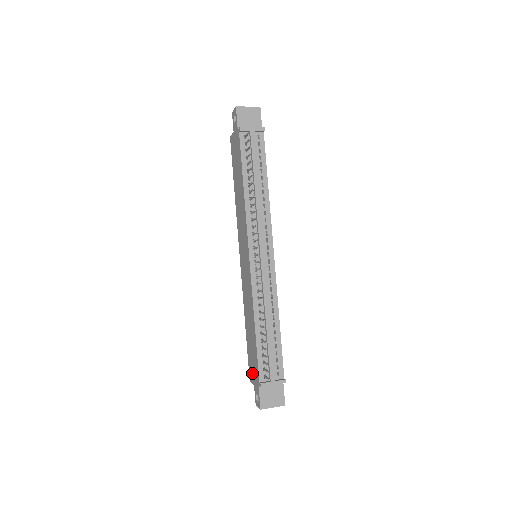
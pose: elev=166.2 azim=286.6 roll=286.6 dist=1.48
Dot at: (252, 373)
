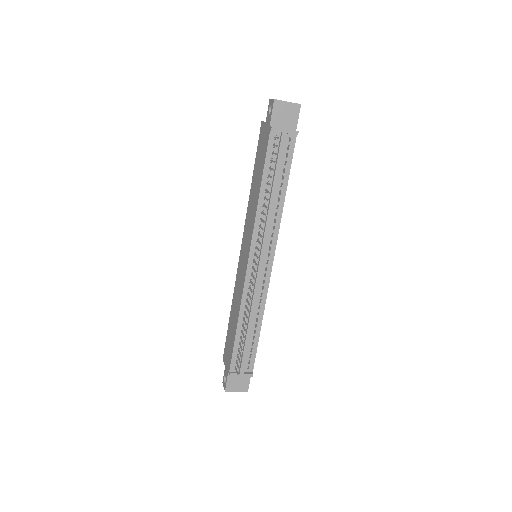
Dot at: (226, 356)
